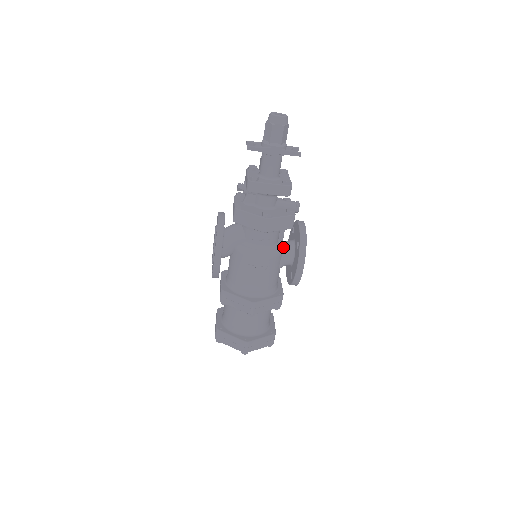
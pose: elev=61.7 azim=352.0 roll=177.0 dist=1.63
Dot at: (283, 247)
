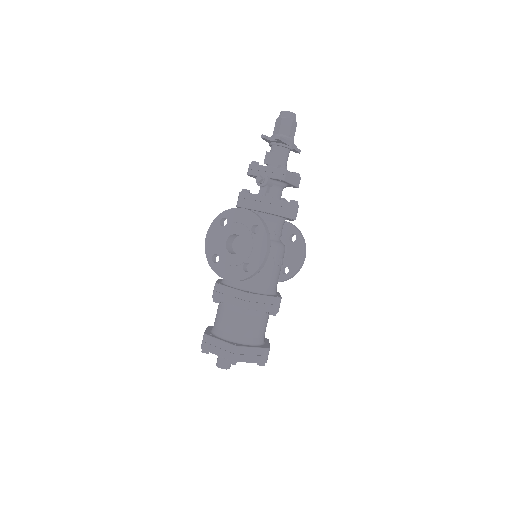
Dot at: occluded
